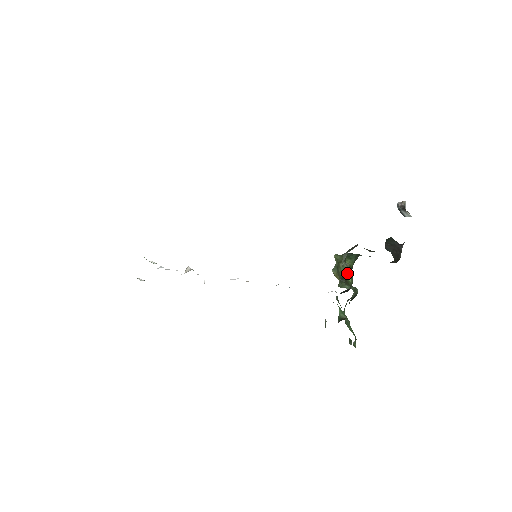
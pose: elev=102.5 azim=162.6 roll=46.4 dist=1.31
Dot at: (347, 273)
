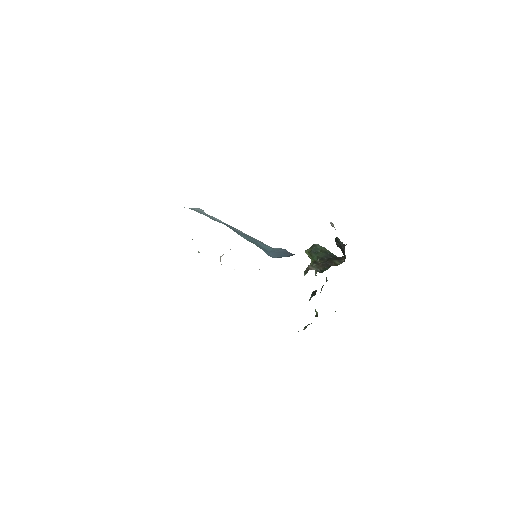
Dot at: occluded
